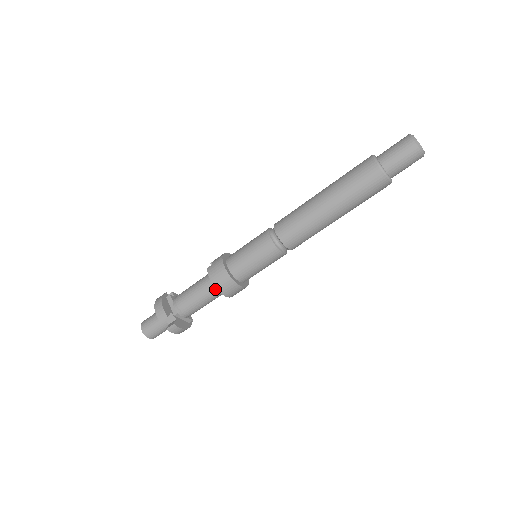
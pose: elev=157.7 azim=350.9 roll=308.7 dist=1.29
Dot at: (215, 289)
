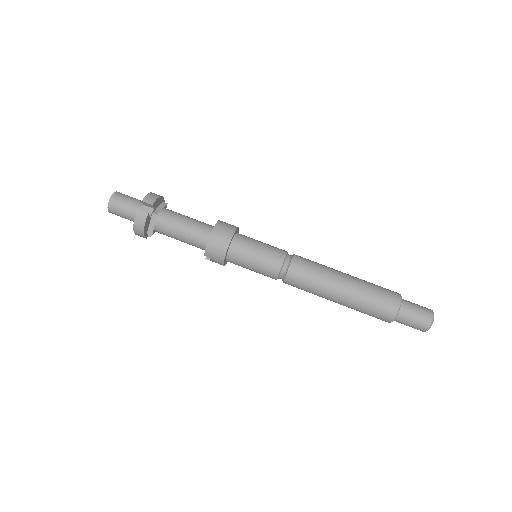
Dot at: (206, 235)
